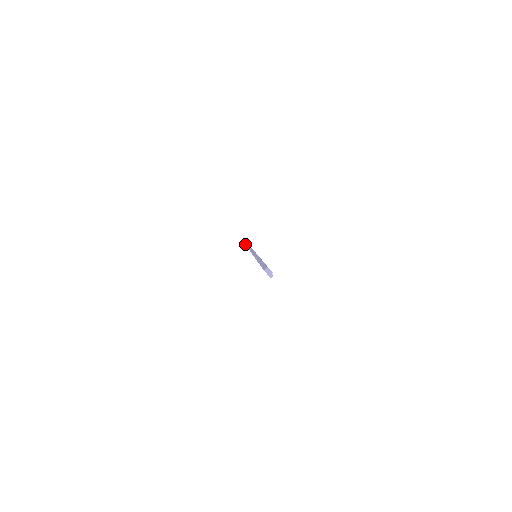
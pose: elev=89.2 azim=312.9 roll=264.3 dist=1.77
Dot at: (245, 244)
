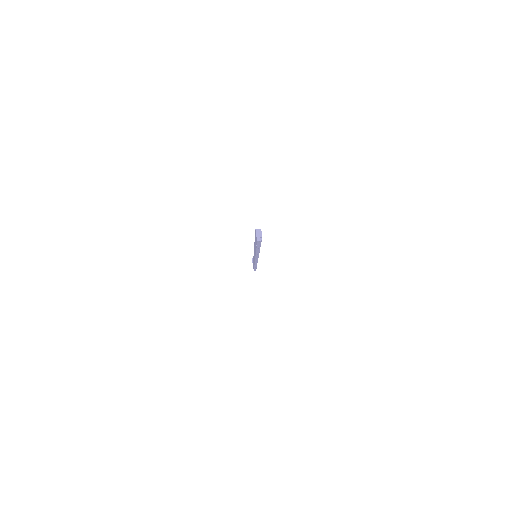
Dot at: occluded
